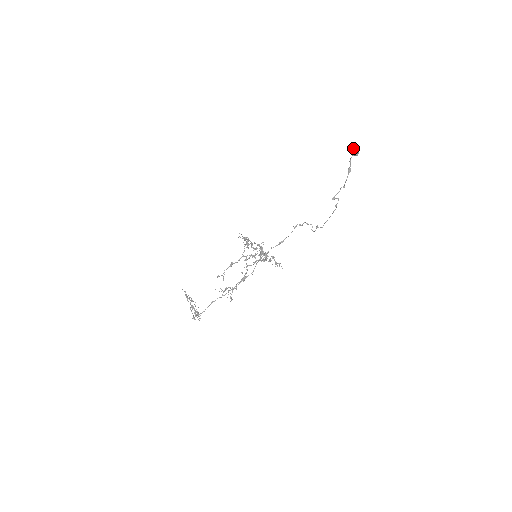
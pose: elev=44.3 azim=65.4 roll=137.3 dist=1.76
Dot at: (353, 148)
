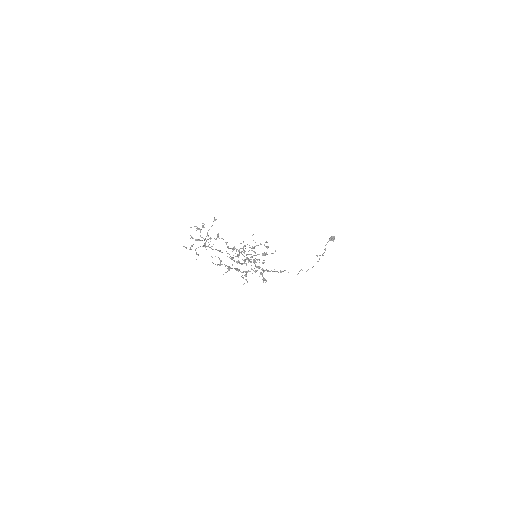
Dot at: occluded
